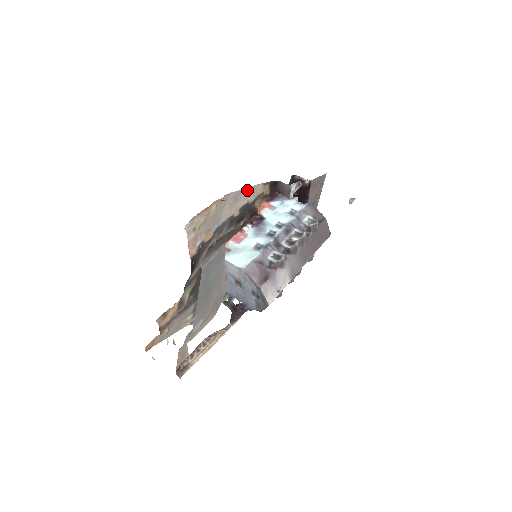
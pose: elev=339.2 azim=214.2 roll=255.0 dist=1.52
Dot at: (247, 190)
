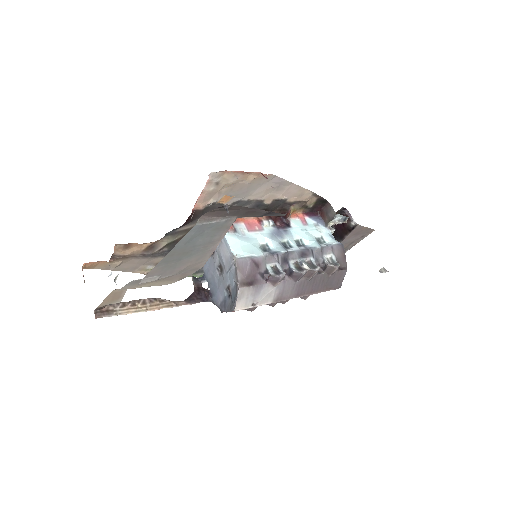
Dot at: (294, 187)
